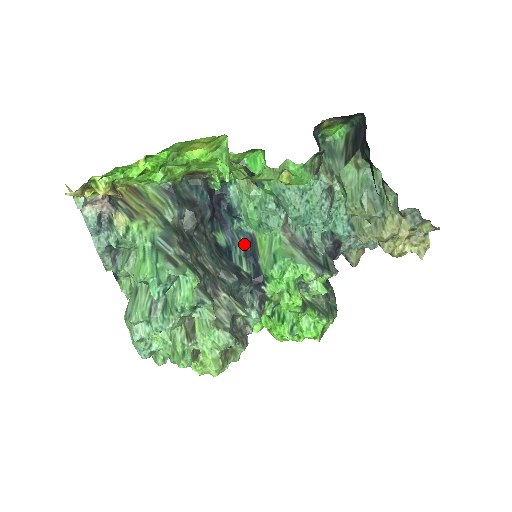
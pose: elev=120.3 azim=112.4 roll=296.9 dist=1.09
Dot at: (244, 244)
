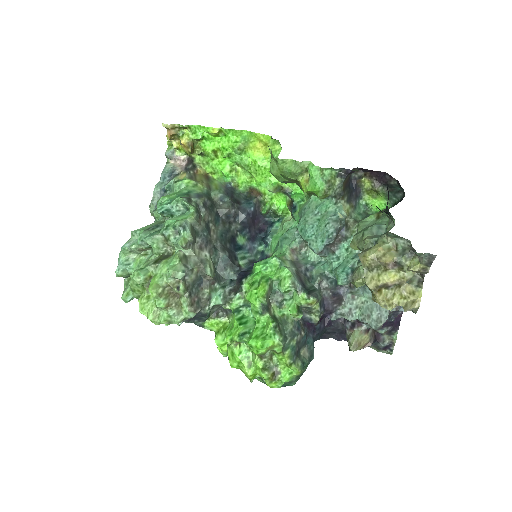
Dot at: (257, 259)
